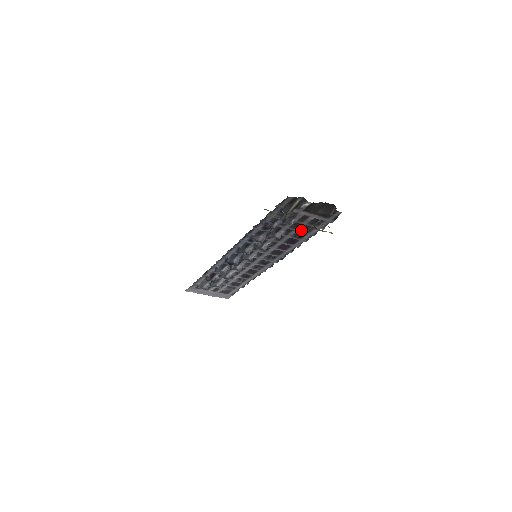
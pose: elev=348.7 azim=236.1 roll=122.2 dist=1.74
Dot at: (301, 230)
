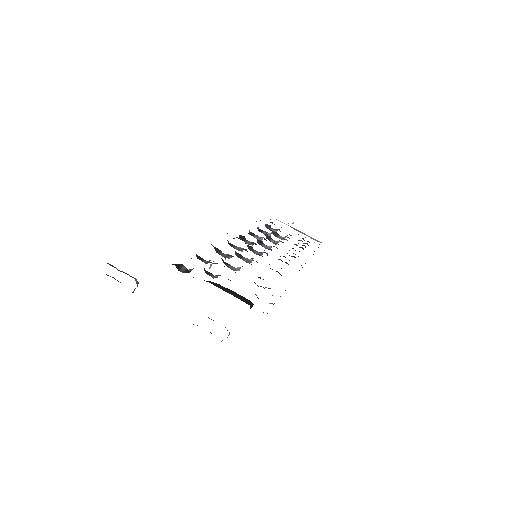
Dot at: occluded
